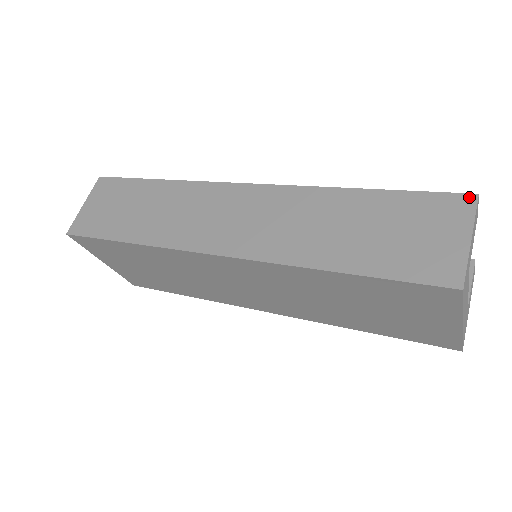
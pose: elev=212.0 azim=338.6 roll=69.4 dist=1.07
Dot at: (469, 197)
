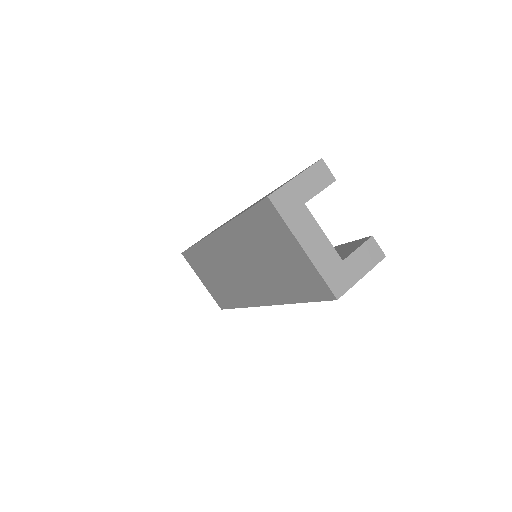
Dot at: (317, 161)
